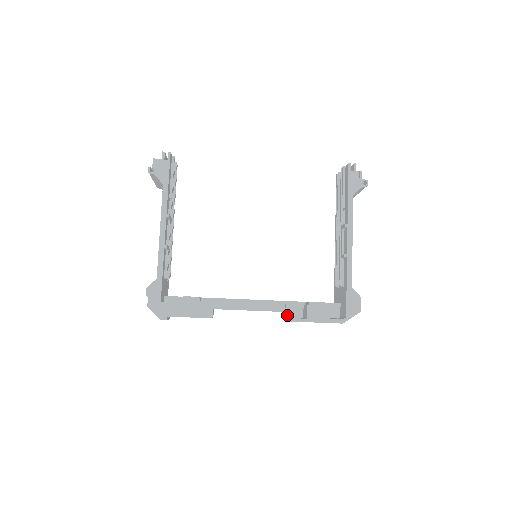
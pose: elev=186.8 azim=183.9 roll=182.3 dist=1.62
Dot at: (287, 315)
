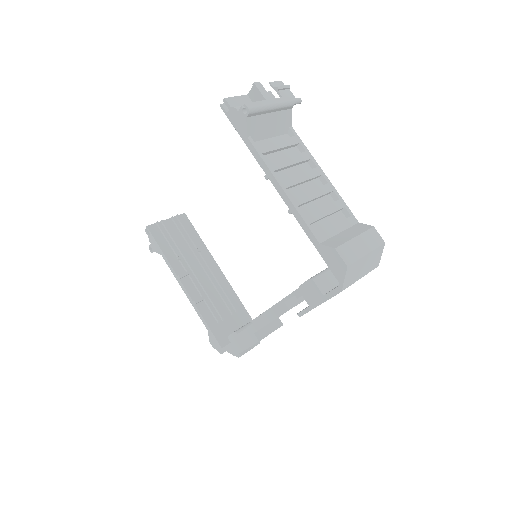
Dot at: occluded
